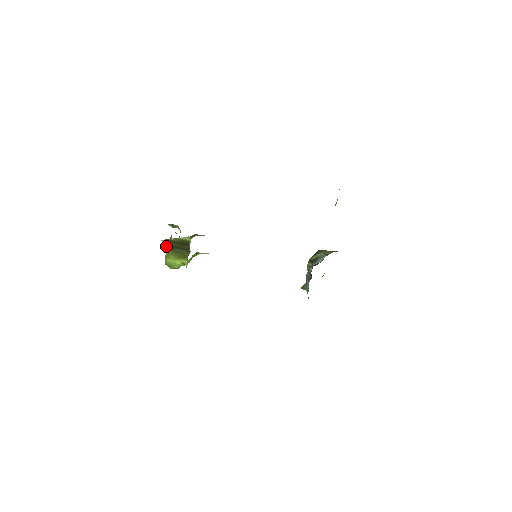
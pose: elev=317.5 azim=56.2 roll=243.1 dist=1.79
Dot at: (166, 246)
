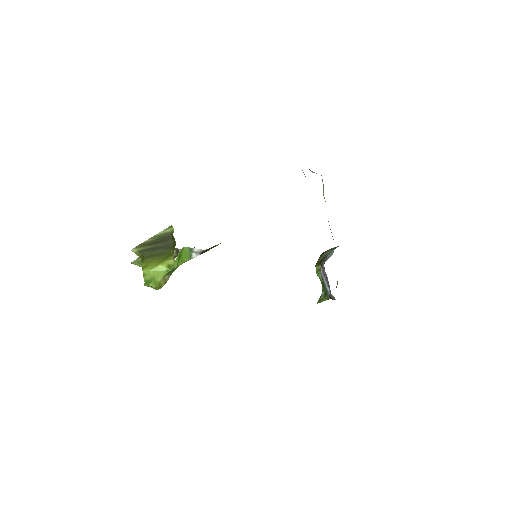
Dot at: (140, 254)
